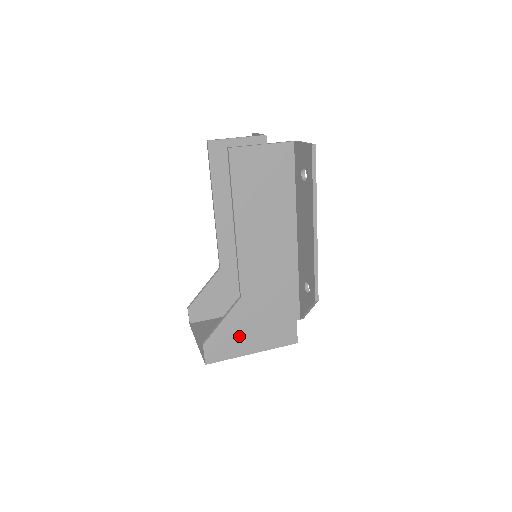
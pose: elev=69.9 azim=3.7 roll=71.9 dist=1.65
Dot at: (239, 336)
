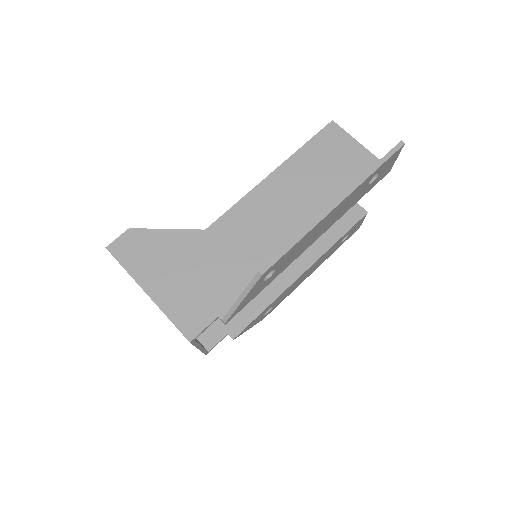
Dot at: (160, 260)
